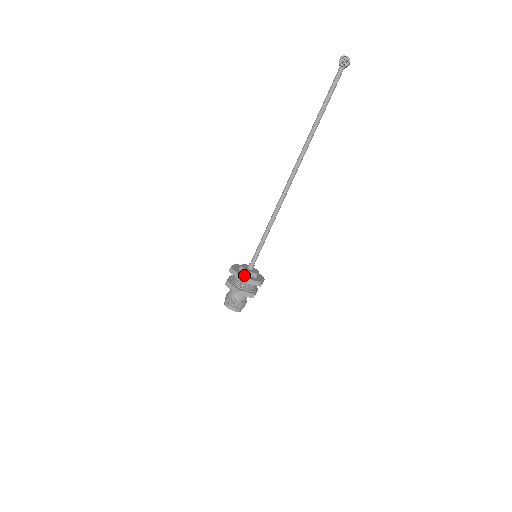
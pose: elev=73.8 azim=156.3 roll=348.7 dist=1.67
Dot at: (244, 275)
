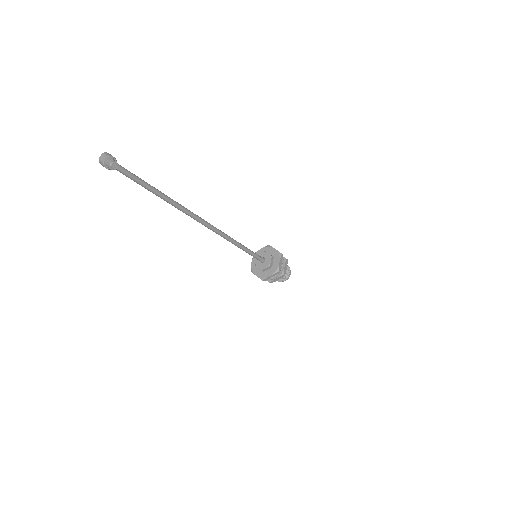
Dot at: (273, 270)
